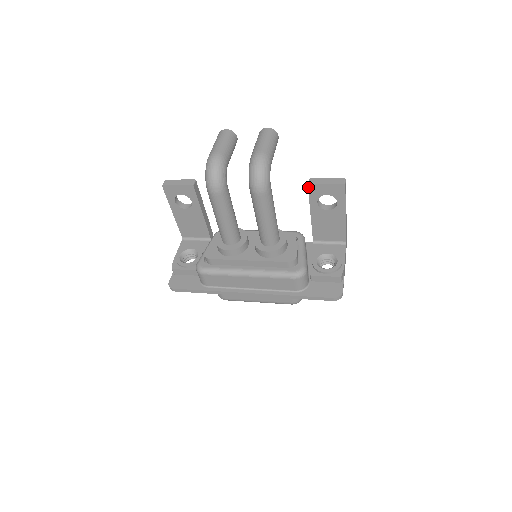
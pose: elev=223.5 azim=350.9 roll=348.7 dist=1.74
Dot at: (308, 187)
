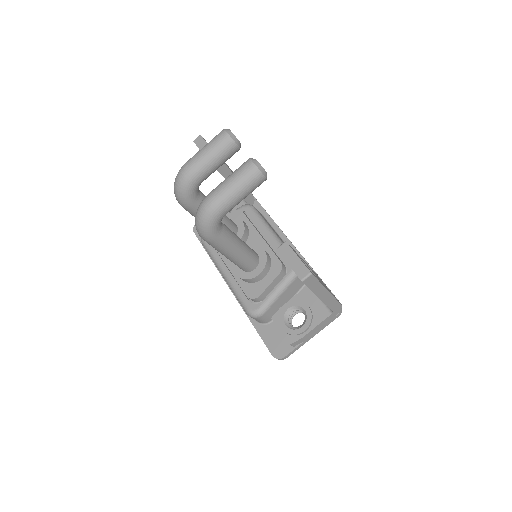
Dot at: (278, 250)
